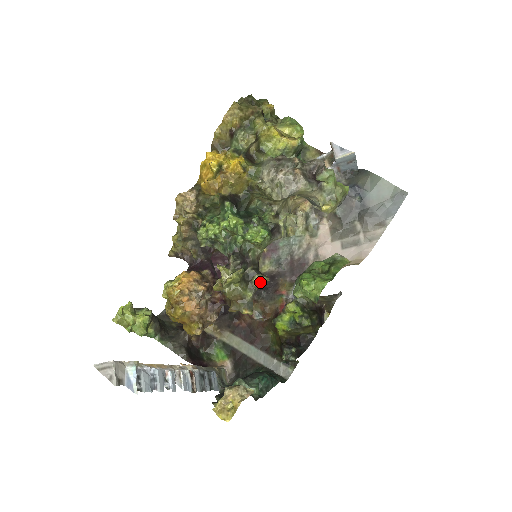
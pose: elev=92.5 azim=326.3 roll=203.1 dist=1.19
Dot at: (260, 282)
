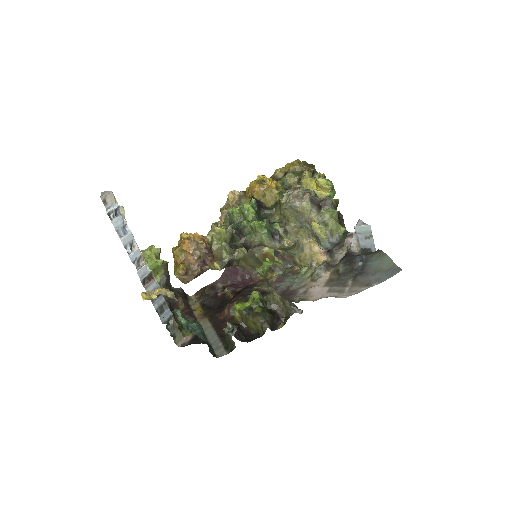
Dot at: (241, 254)
